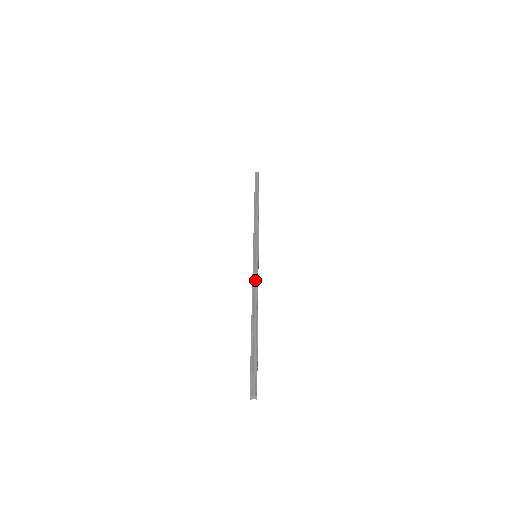
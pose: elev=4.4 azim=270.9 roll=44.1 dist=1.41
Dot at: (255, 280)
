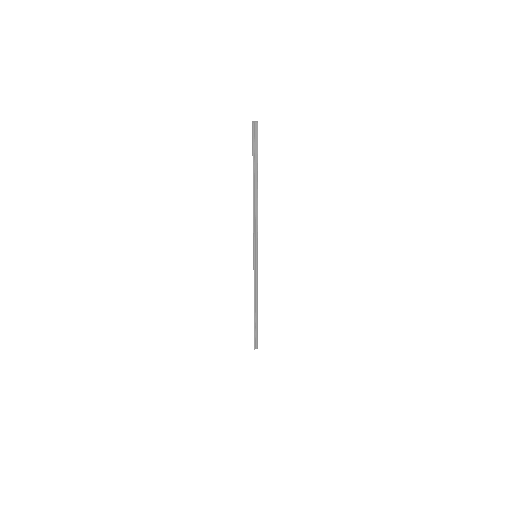
Dot at: (255, 229)
